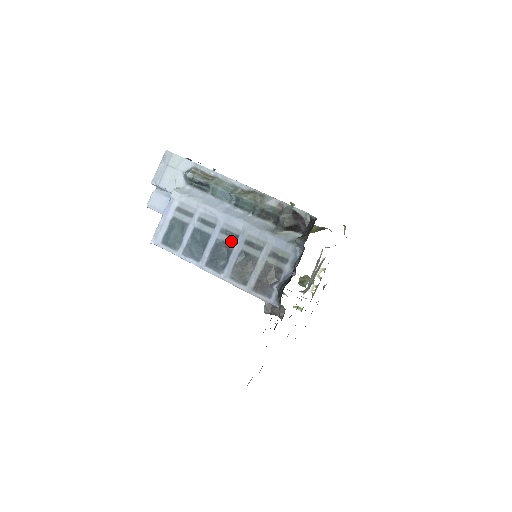
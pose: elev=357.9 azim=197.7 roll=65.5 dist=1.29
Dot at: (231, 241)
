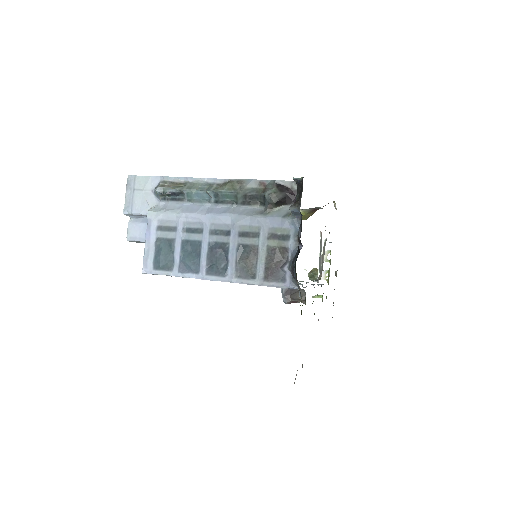
Dot at: (224, 239)
